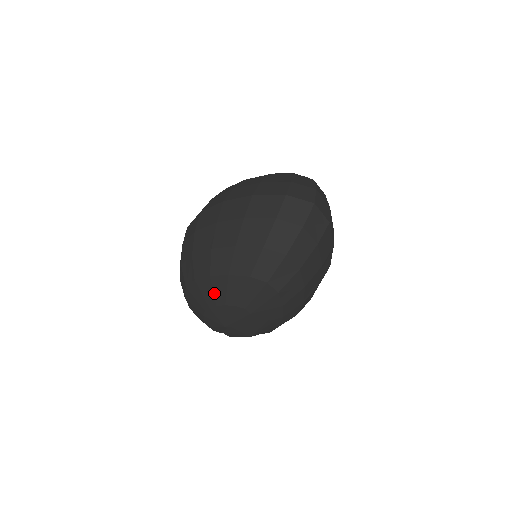
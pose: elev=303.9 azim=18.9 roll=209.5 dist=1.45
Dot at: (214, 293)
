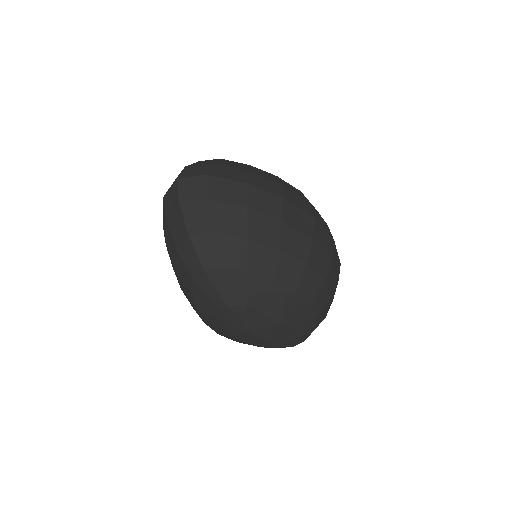
Dot at: (212, 318)
